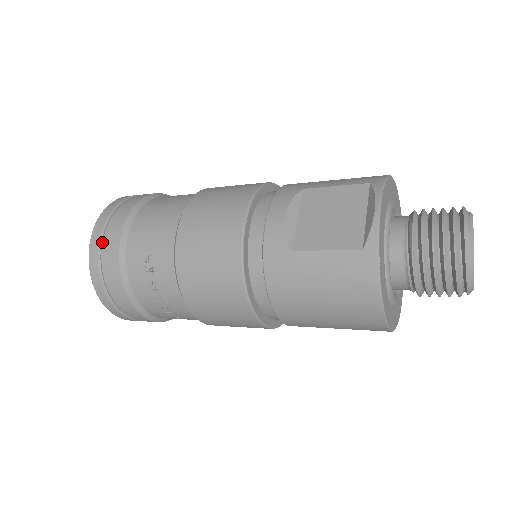
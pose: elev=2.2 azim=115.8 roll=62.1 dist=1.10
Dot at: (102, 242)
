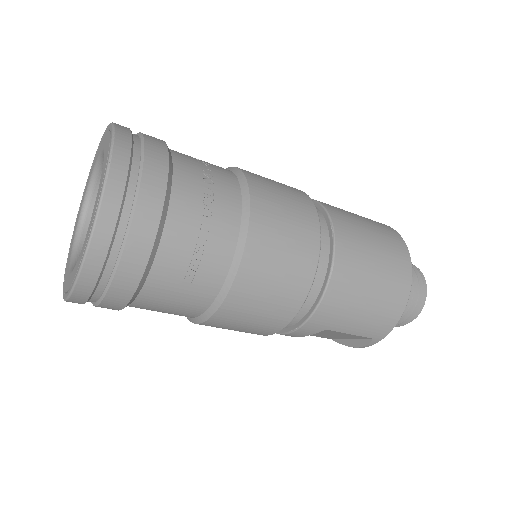
Dot at: occluded
